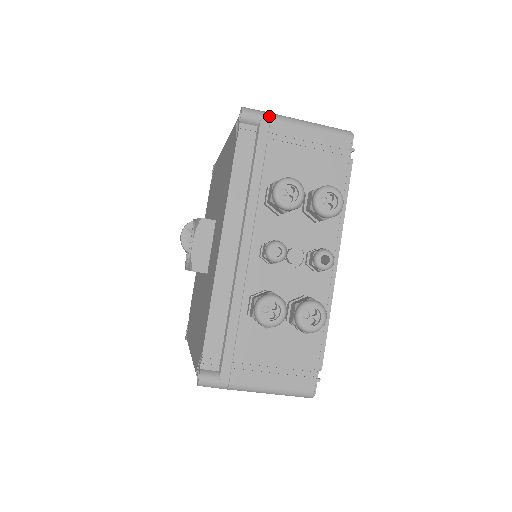
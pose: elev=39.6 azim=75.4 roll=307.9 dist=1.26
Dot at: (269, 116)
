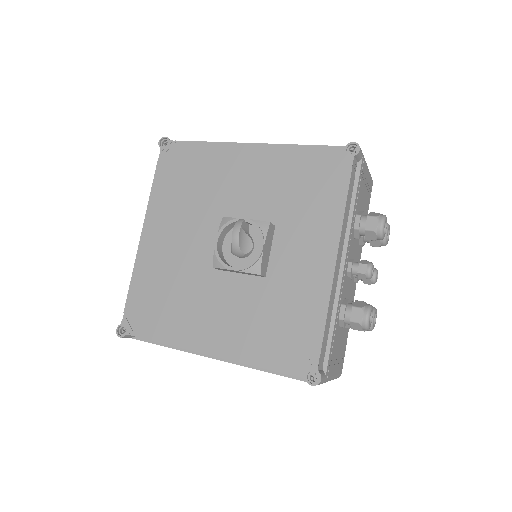
Dot at: (363, 156)
